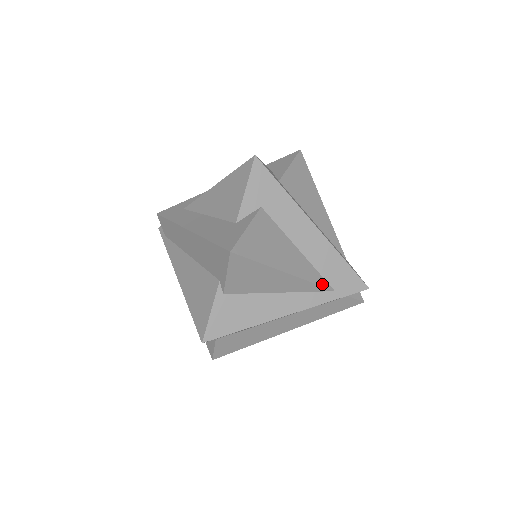
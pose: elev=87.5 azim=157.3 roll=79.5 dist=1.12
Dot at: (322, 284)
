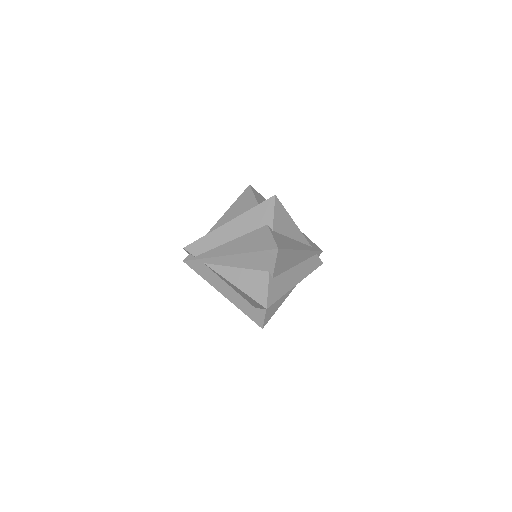
Dot at: (306, 240)
